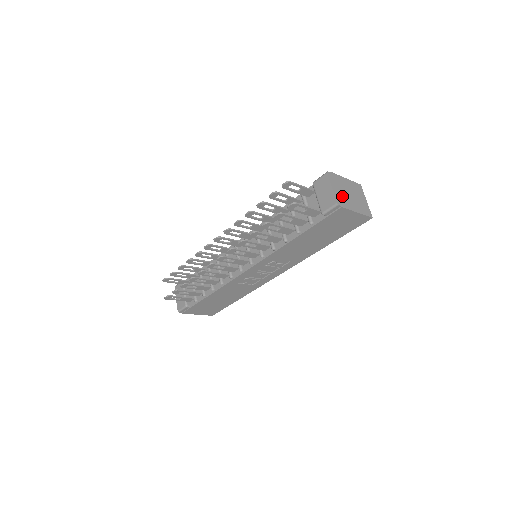
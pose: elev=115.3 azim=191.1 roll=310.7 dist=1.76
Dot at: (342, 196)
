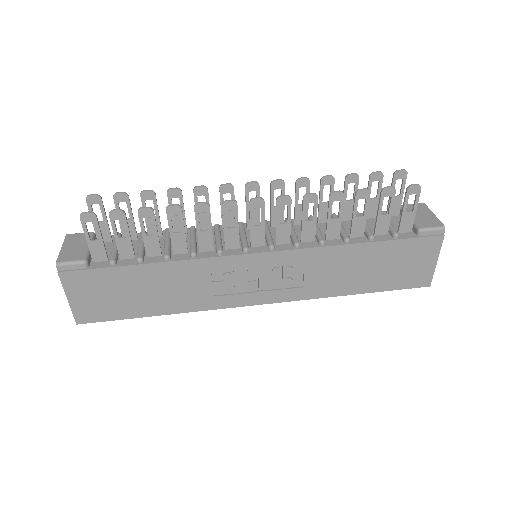
Dot at: occluded
